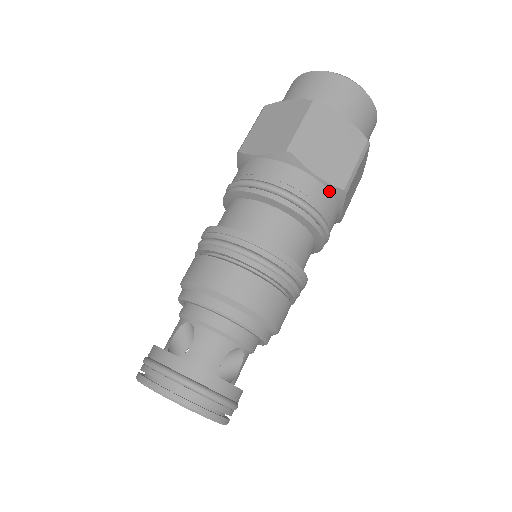
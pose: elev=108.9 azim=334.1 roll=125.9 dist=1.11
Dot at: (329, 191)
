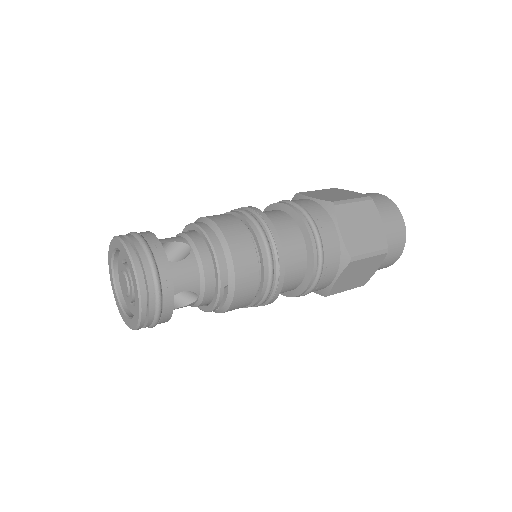
Dot at: (321, 206)
